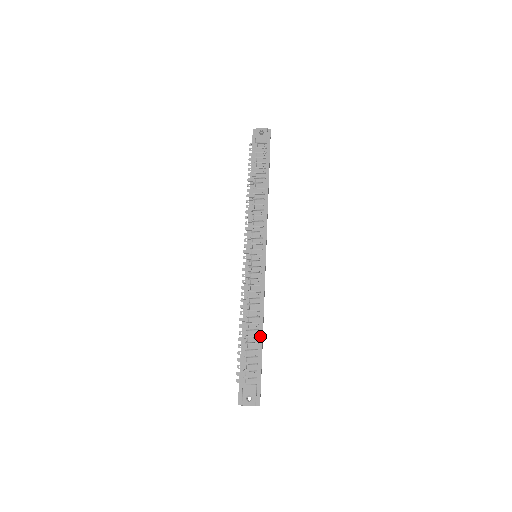
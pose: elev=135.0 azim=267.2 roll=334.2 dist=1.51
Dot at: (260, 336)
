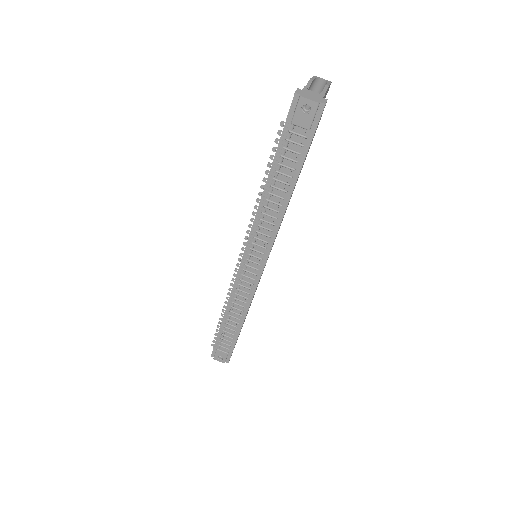
Dot at: (239, 327)
